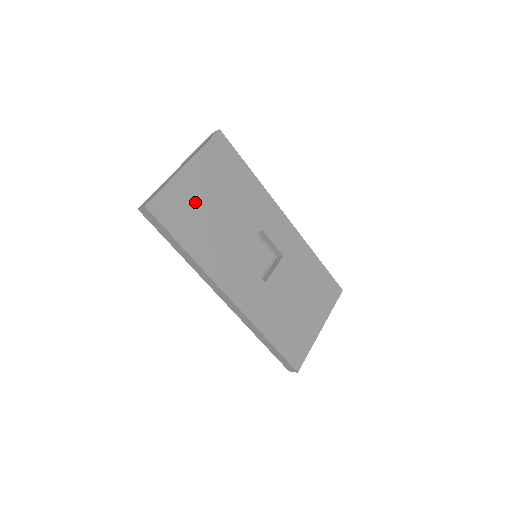
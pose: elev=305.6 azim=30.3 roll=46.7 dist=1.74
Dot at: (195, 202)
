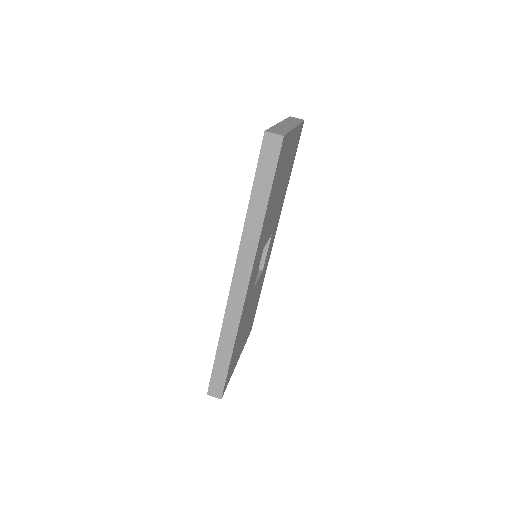
Dot at: (283, 168)
